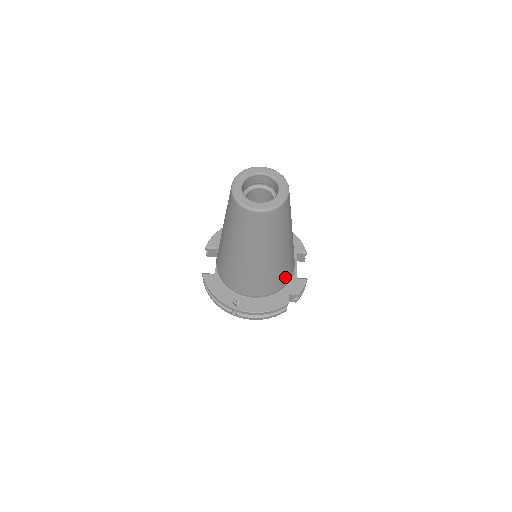
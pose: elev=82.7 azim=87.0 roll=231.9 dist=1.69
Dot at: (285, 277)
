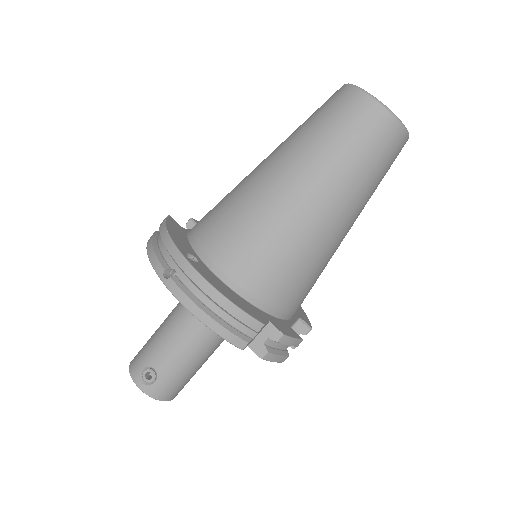
Dot at: (287, 289)
